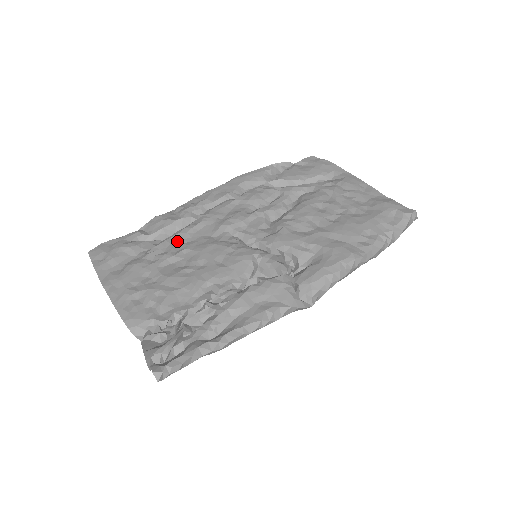
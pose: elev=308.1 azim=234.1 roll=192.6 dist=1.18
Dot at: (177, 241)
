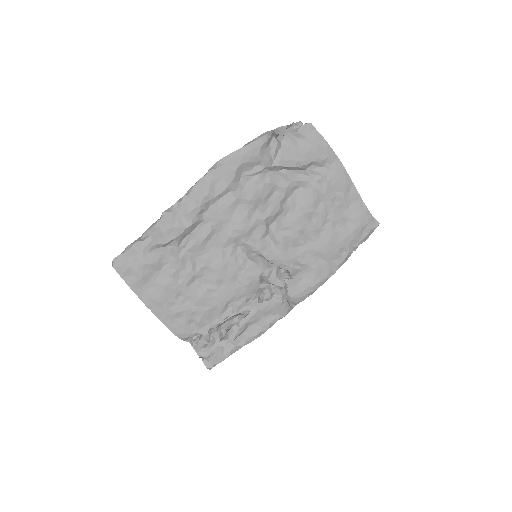
Dot at: (193, 254)
